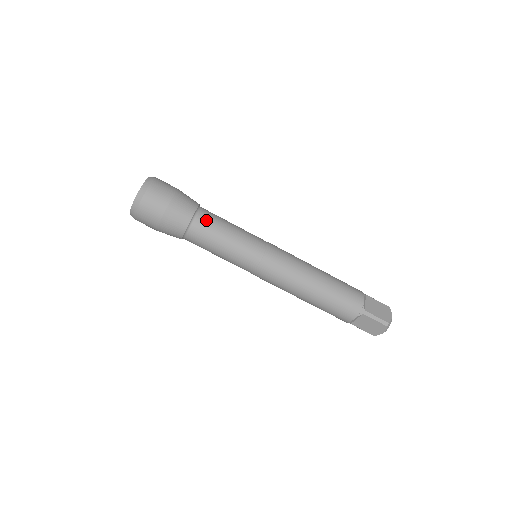
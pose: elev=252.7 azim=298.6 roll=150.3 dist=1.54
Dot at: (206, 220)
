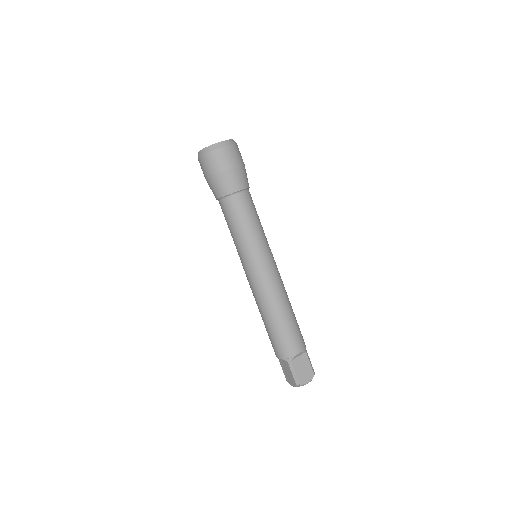
Dot at: (239, 203)
